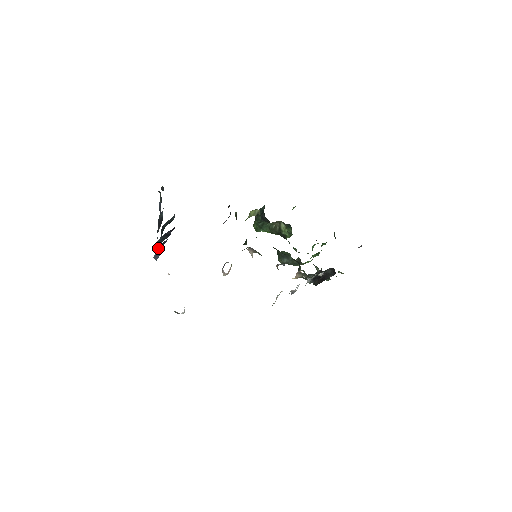
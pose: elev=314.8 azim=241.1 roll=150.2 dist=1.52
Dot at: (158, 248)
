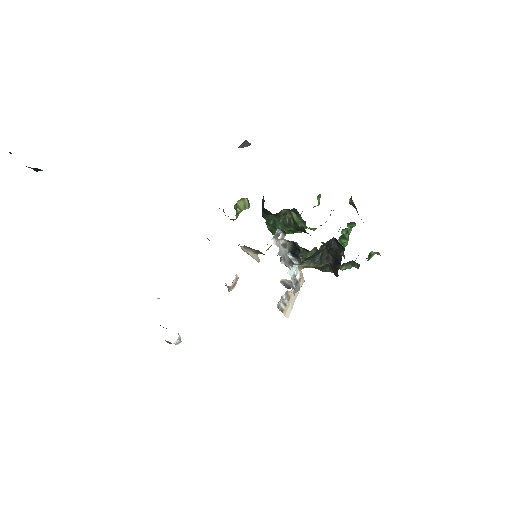
Dot at: occluded
